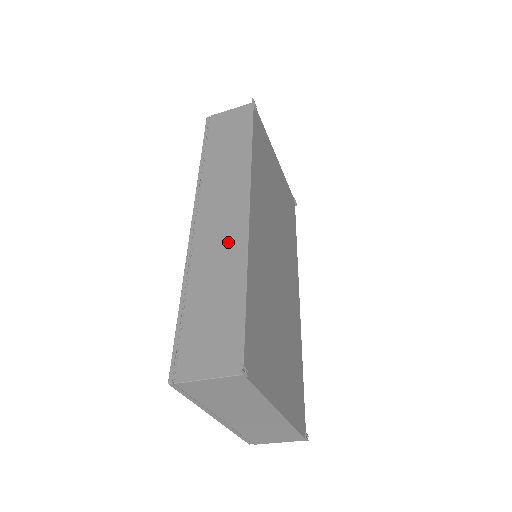
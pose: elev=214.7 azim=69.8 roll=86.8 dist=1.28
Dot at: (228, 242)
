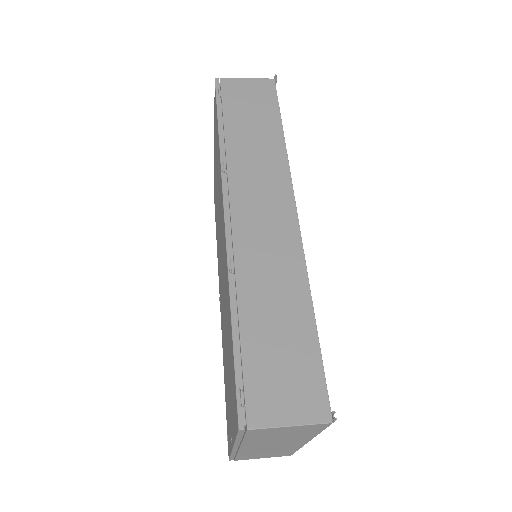
Dot at: (280, 254)
